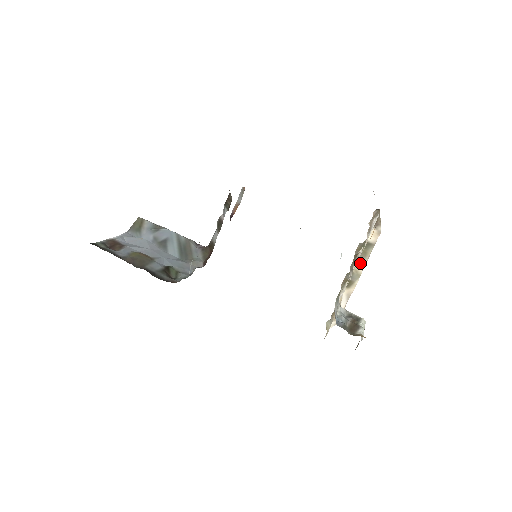
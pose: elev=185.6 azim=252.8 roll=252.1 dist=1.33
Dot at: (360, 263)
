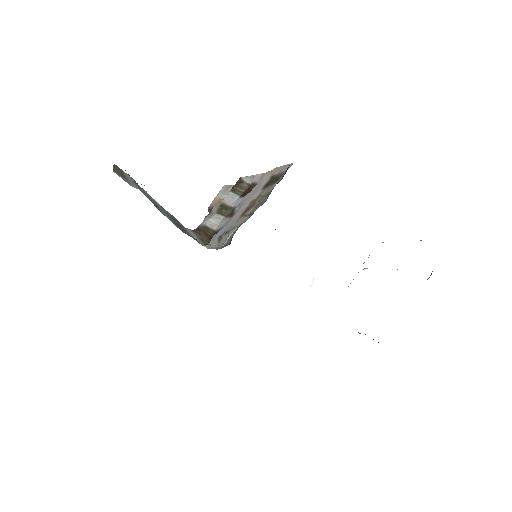
Dot at: occluded
